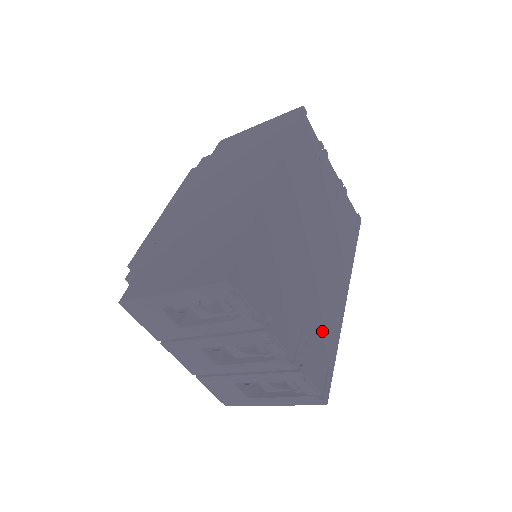
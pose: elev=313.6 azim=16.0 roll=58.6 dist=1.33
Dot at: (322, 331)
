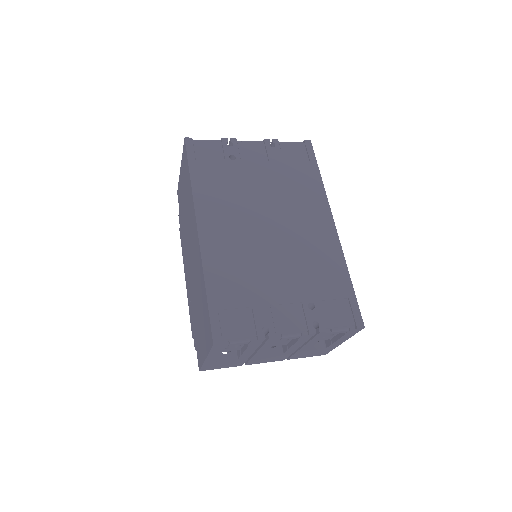
Dot at: (324, 282)
